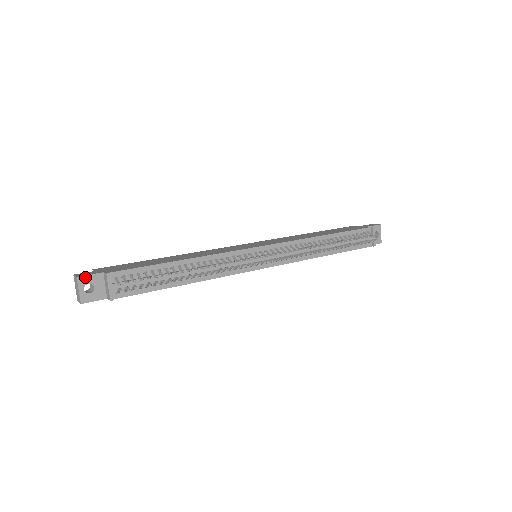
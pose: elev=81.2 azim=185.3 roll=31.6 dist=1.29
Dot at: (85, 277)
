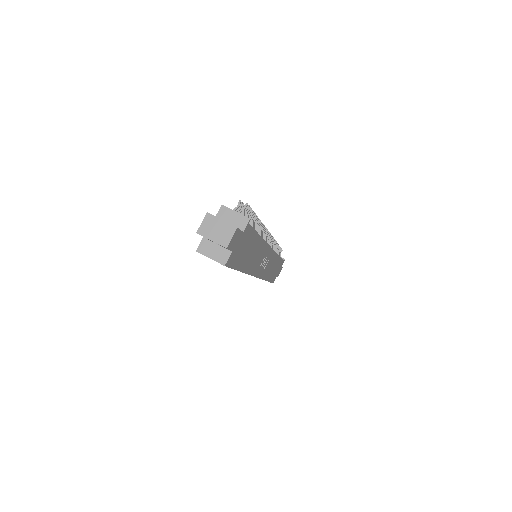
Dot at: (211, 215)
